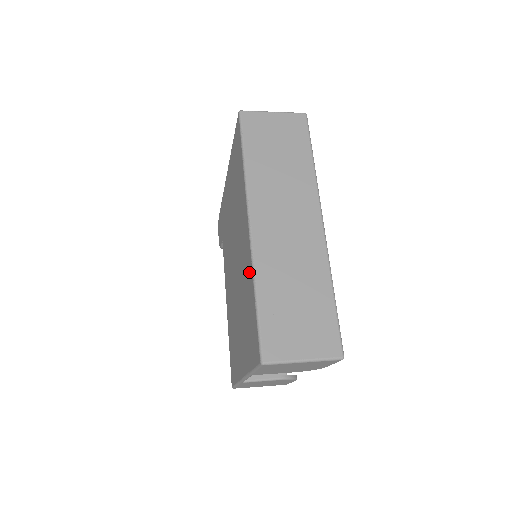
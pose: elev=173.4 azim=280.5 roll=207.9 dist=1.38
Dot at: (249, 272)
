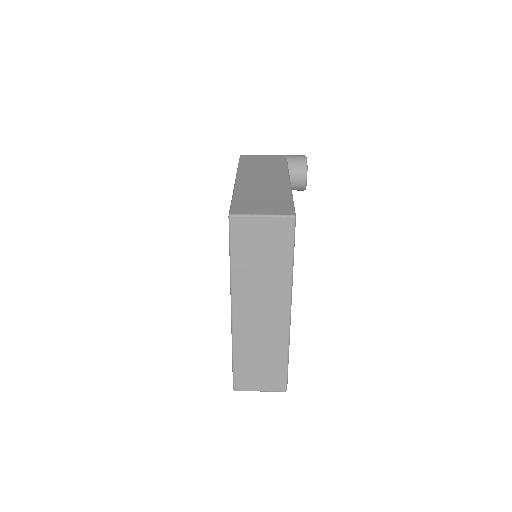
Dot at: occluded
